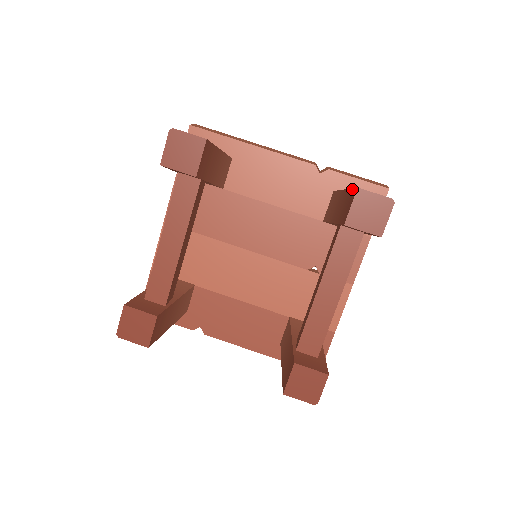
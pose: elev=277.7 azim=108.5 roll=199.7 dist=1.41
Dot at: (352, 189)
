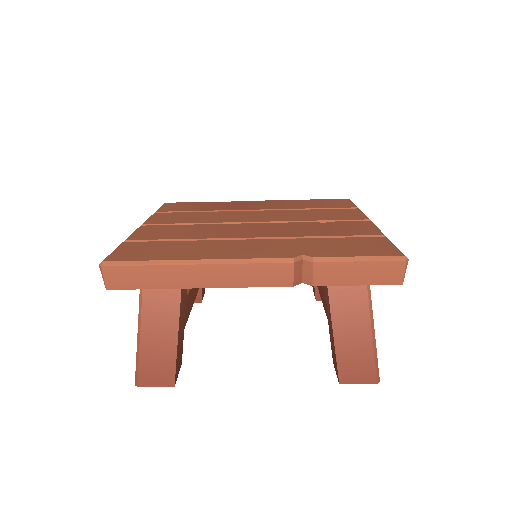
Dot at: (336, 367)
